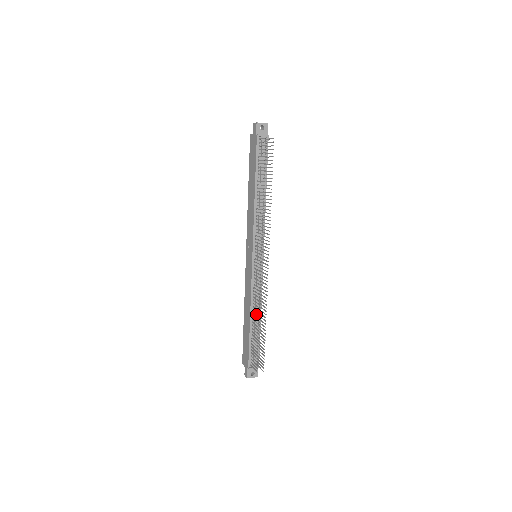
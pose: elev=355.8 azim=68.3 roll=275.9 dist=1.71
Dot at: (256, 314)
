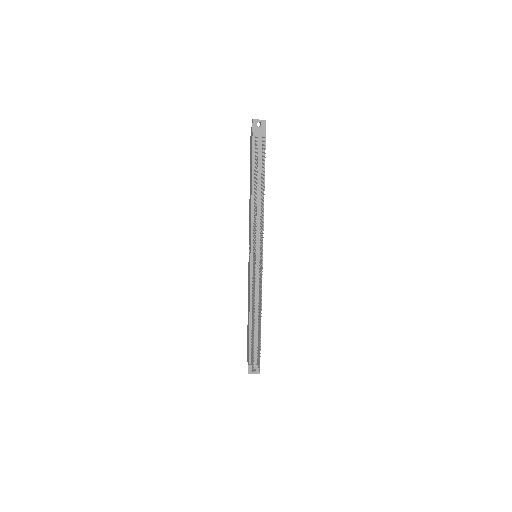
Dot at: (255, 314)
